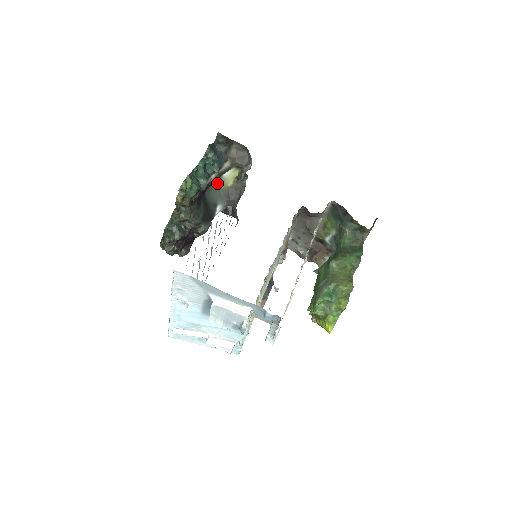
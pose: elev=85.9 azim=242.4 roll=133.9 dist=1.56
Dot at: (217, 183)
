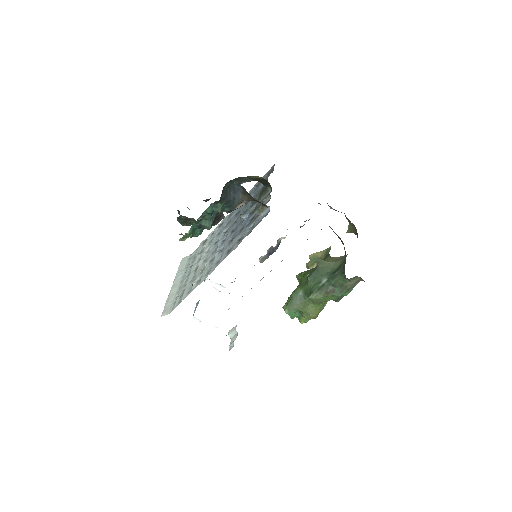
Dot at: (242, 177)
